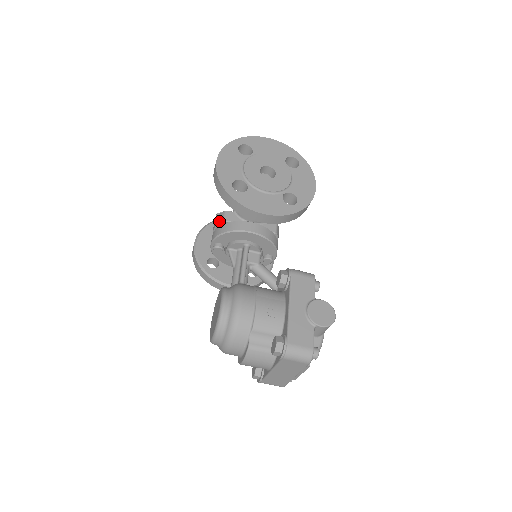
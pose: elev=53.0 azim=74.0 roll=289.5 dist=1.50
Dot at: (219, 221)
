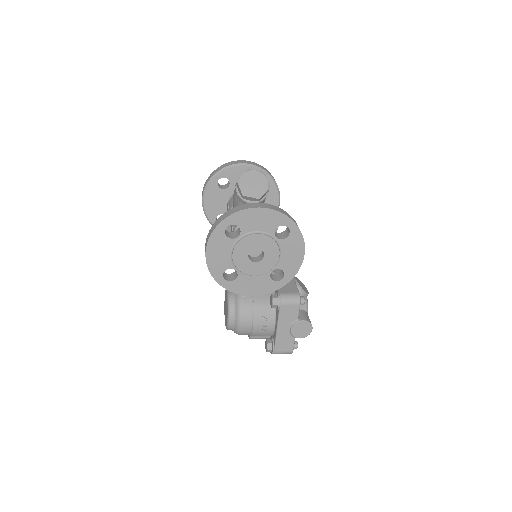
Dot at: occluded
